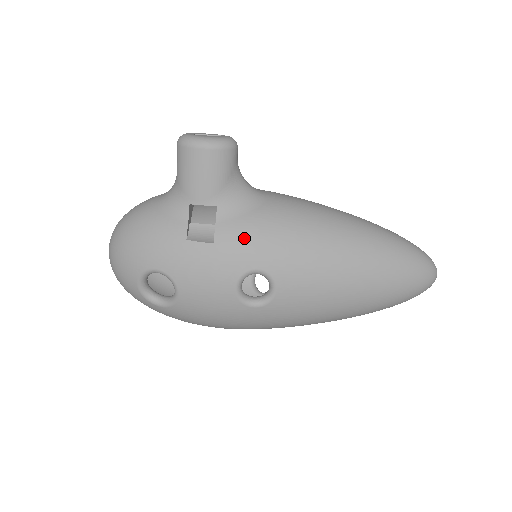
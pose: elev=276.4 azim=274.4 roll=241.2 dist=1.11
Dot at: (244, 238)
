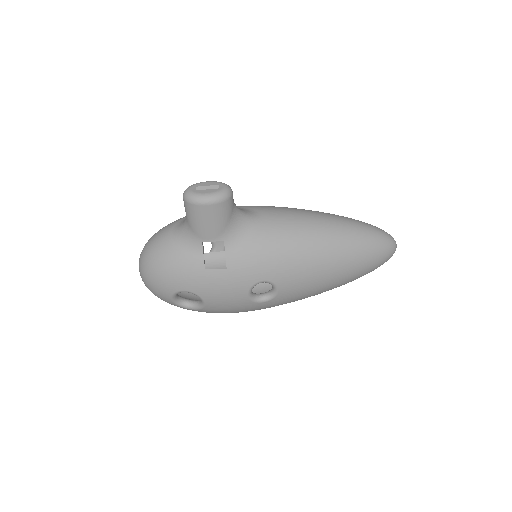
Dot at: (249, 261)
